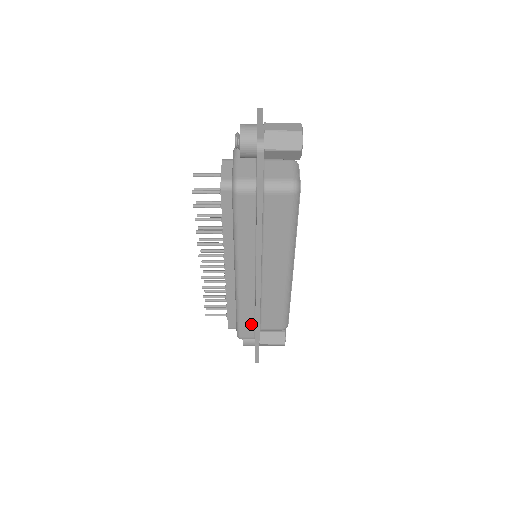
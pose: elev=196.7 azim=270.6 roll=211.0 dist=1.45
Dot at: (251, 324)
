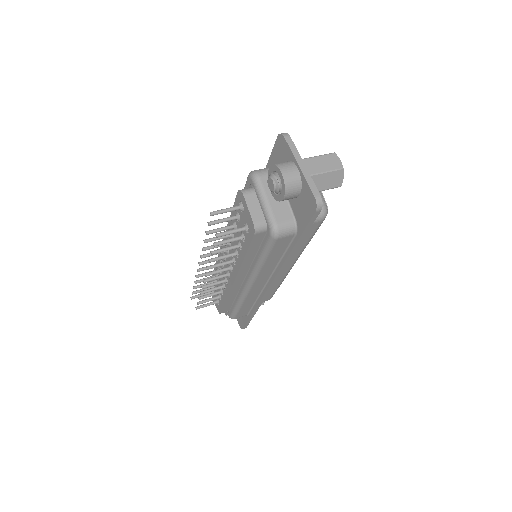
Dot at: (248, 309)
